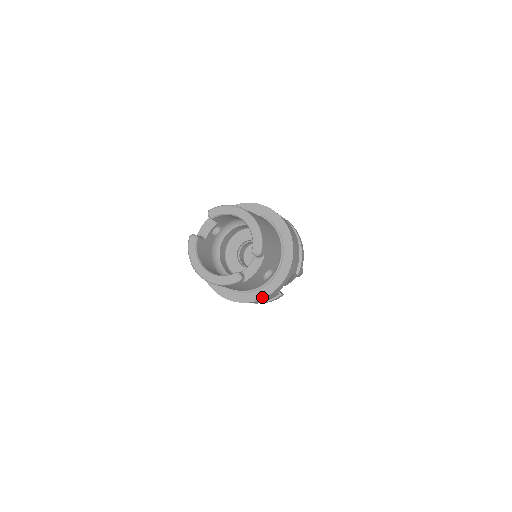
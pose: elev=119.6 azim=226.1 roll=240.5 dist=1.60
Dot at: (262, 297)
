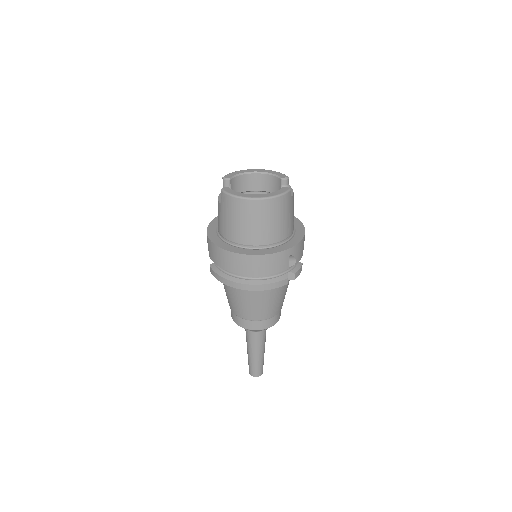
Dot at: (300, 240)
